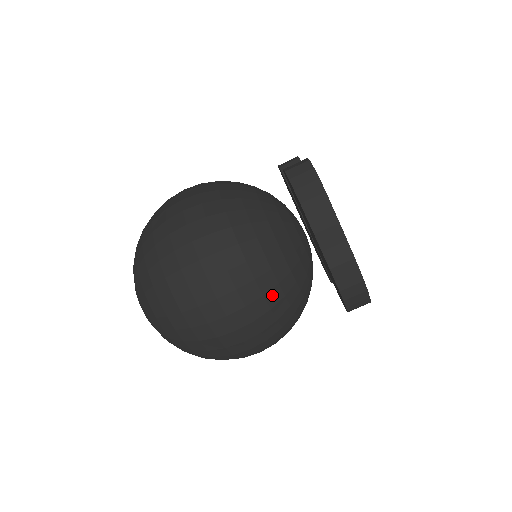
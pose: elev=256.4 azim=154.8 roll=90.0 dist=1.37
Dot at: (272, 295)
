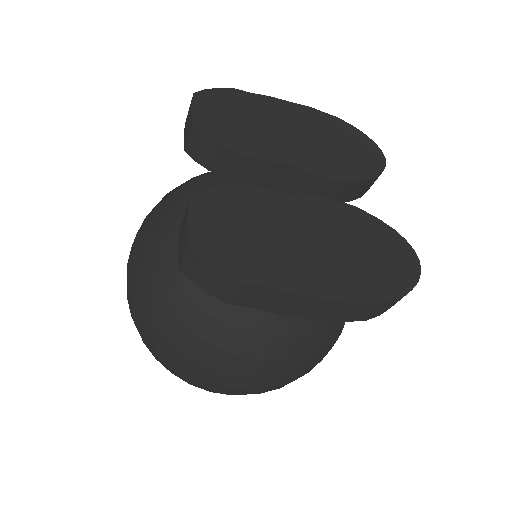
Dot at: (295, 350)
